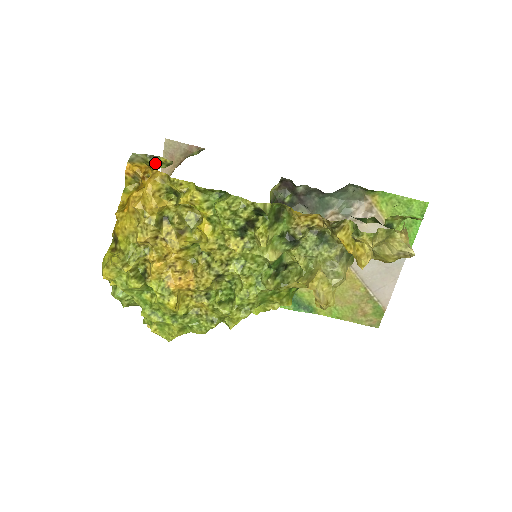
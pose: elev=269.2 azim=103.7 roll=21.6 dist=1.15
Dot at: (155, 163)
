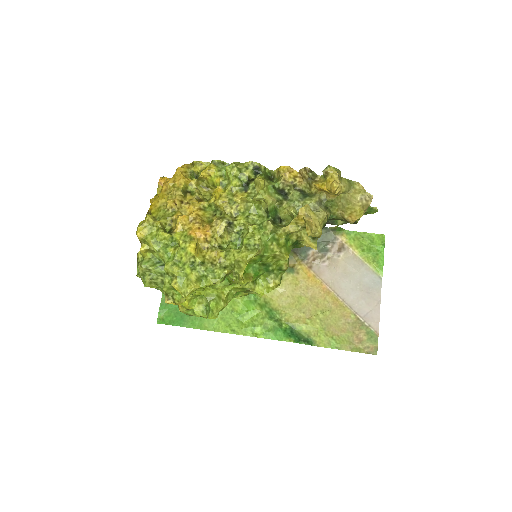
Dot at: occluded
